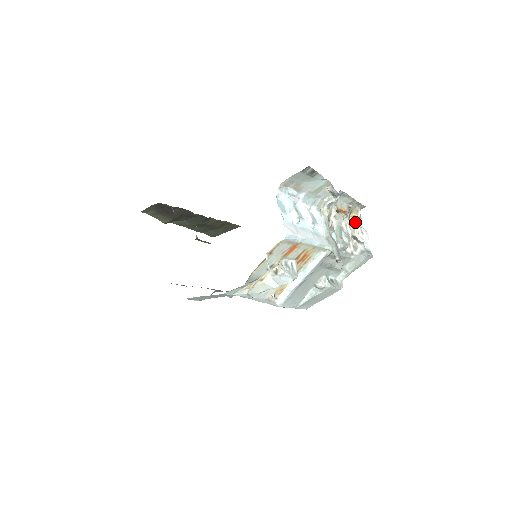
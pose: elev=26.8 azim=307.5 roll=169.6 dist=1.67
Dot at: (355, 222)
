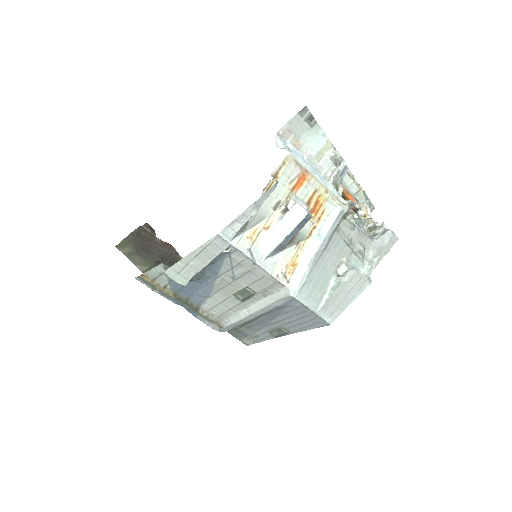
Dot at: (367, 218)
